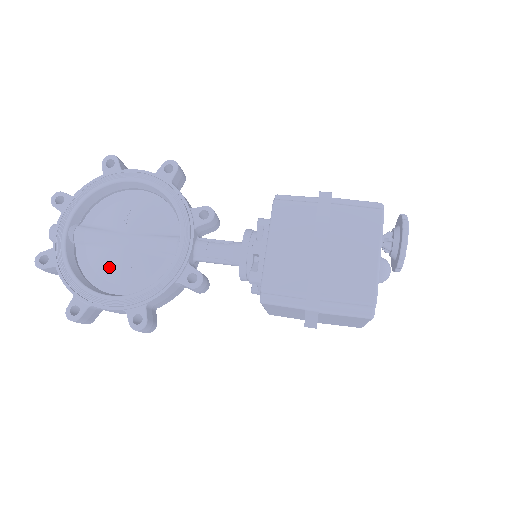
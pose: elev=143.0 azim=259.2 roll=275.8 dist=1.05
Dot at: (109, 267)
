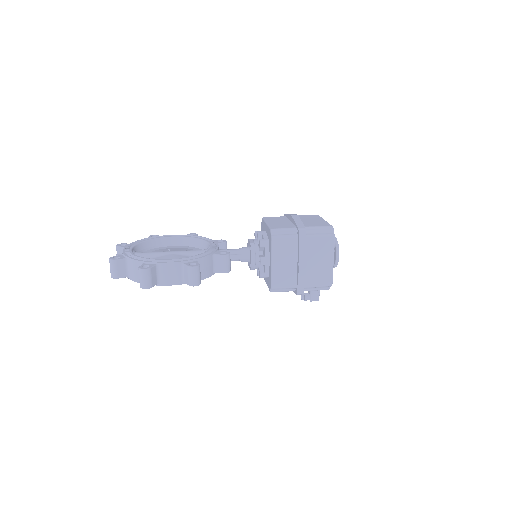
Dot at: occluded
